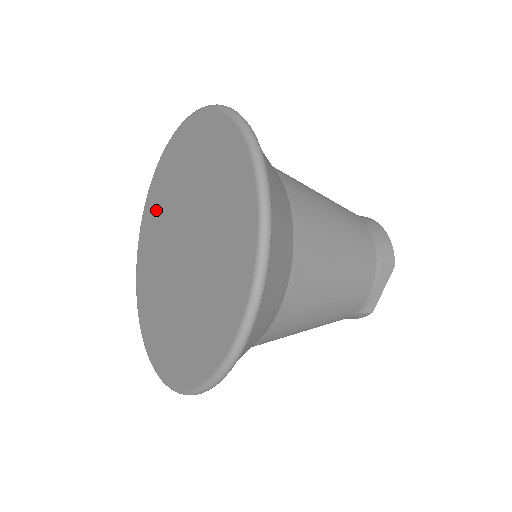
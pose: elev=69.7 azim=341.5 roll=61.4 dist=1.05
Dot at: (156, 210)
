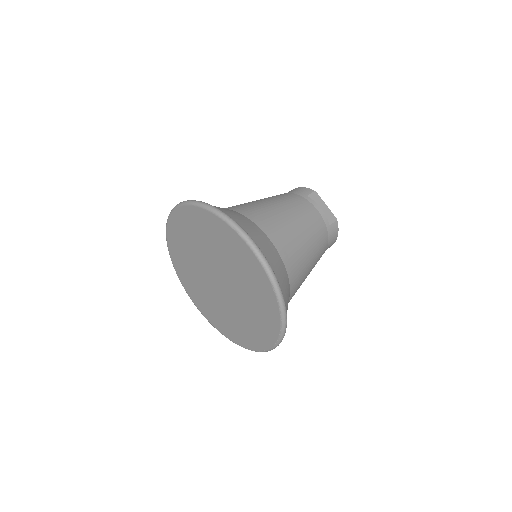
Dot at: (200, 297)
